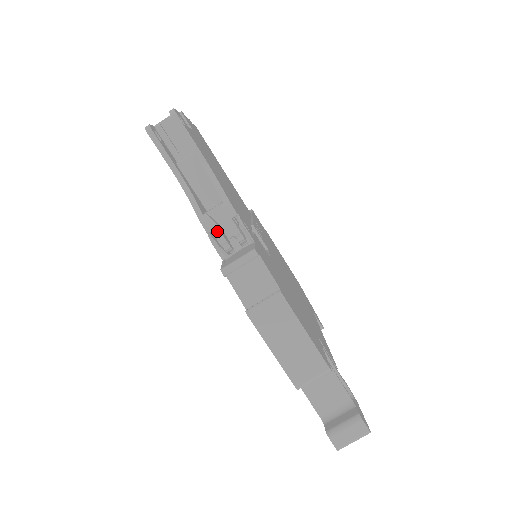
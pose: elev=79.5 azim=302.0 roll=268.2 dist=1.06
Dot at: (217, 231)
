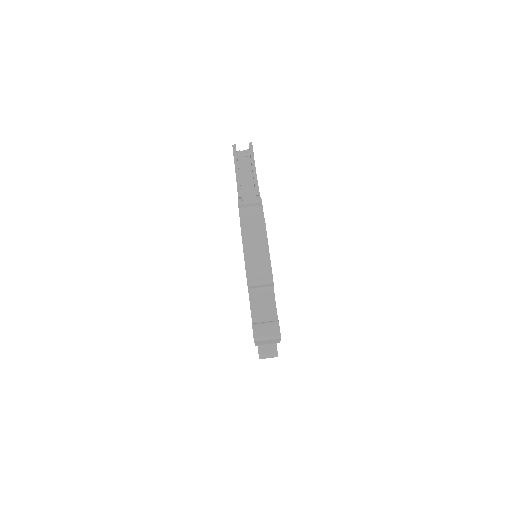
Dot at: (244, 197)
